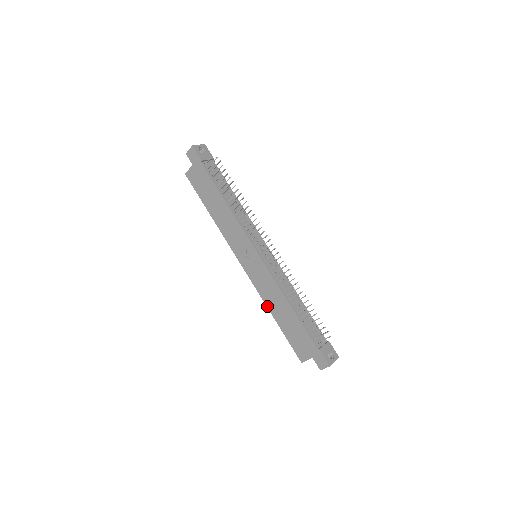
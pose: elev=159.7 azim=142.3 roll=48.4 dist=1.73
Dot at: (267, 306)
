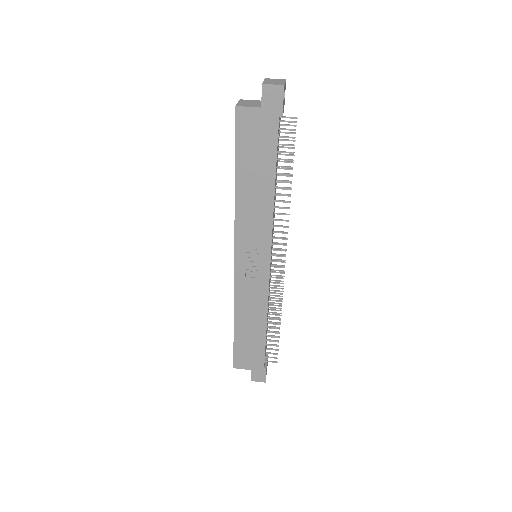
Dot at: (235, 311)
